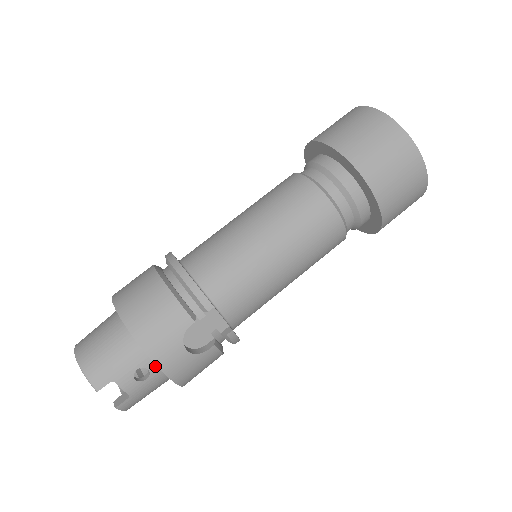
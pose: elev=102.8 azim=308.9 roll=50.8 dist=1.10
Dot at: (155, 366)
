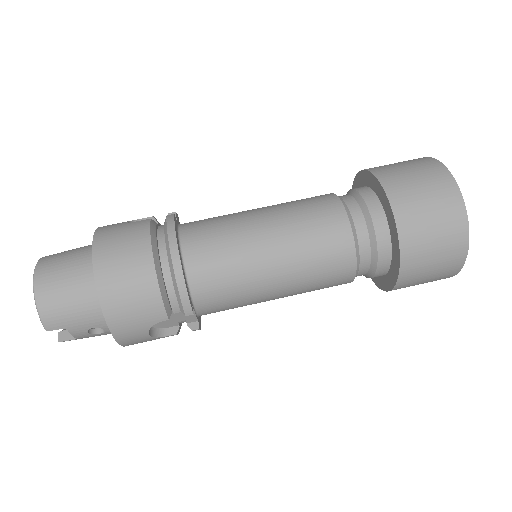
Dot at: occluded
